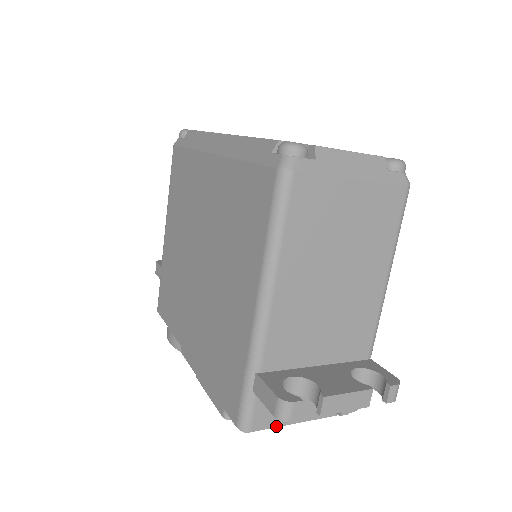
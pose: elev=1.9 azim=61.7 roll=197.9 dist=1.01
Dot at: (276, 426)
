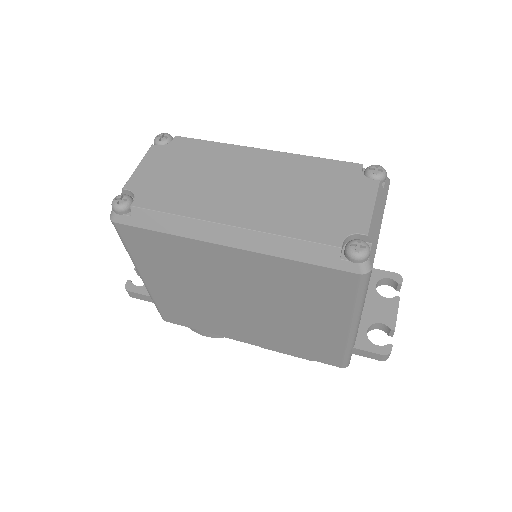
Dot at: occluded
